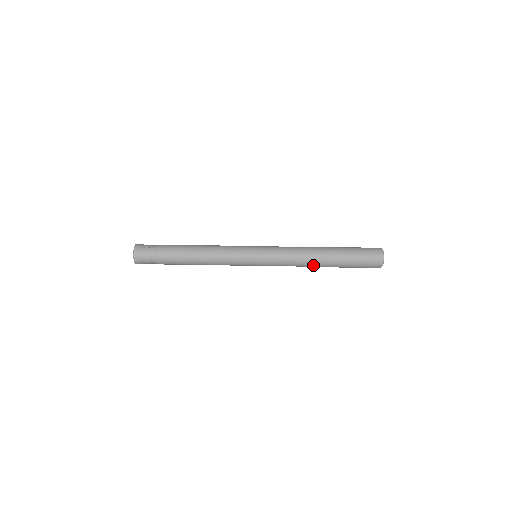
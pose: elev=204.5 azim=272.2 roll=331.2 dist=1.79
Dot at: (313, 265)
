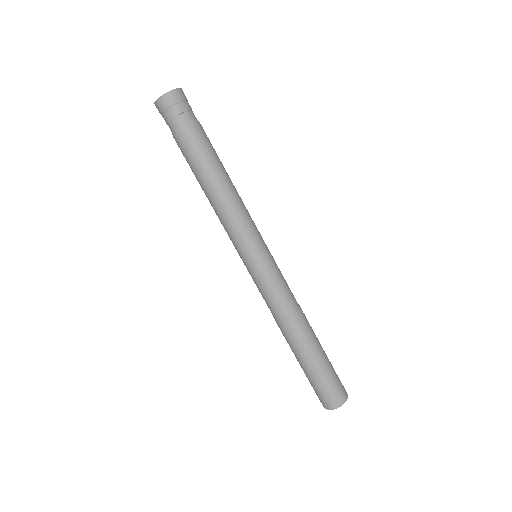
Dot at: (285, 332)
